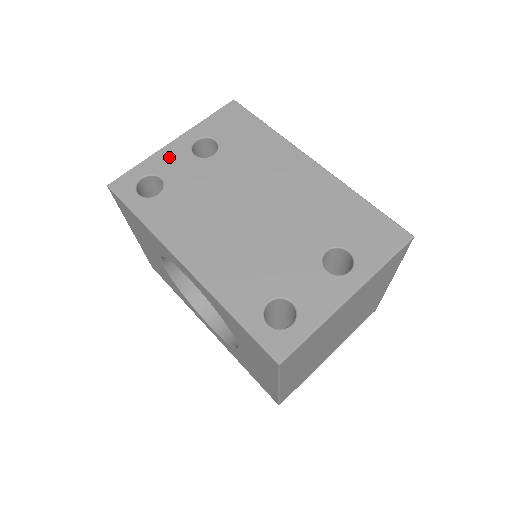
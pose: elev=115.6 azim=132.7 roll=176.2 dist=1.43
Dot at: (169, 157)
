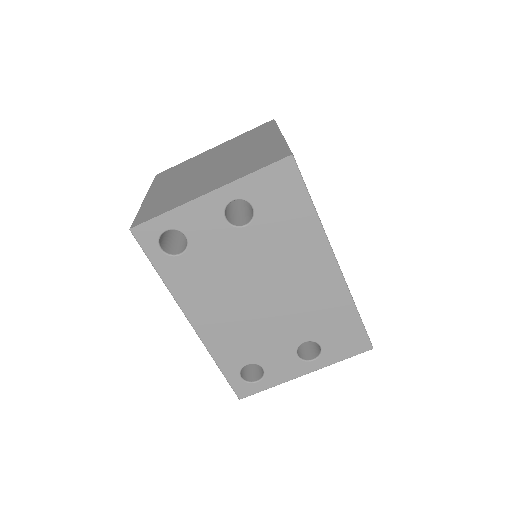
Dot at: (199, 214)
